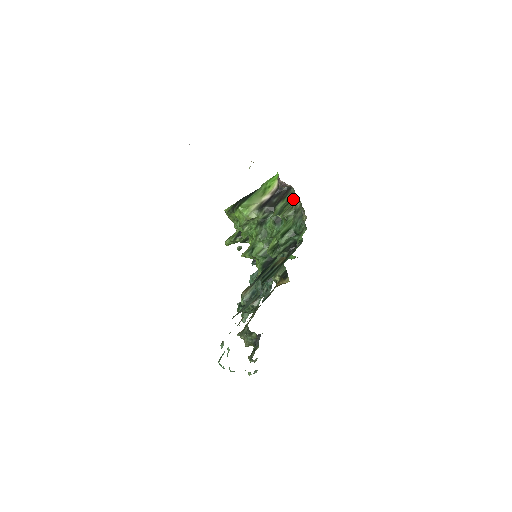
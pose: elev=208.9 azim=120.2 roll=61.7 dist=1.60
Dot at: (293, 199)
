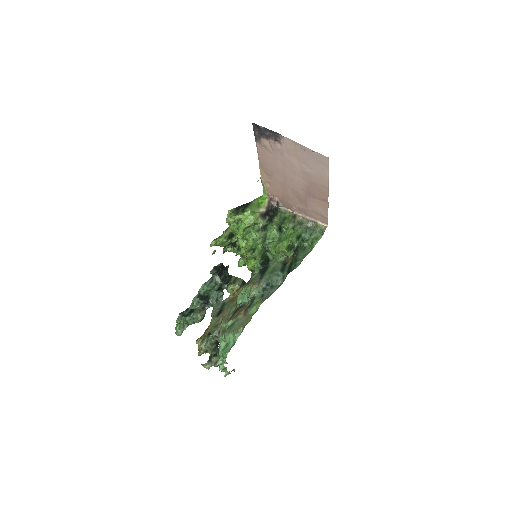
Dot at: (288, 216)
